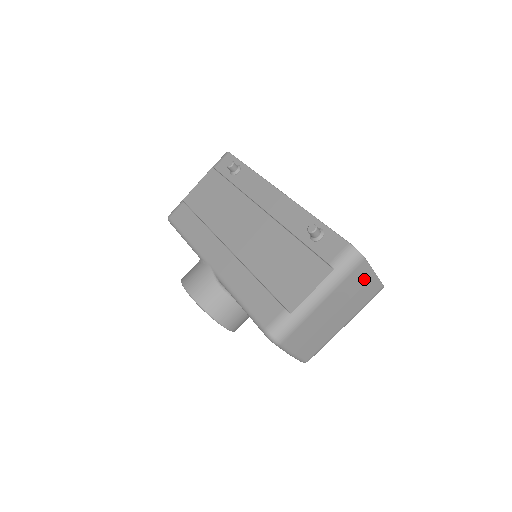
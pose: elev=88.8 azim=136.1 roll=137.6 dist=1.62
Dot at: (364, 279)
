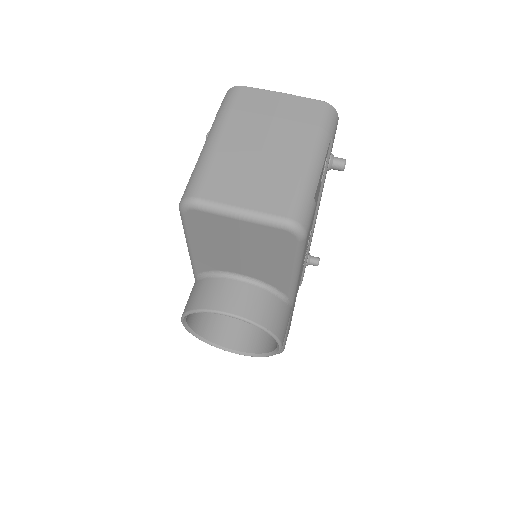
Dot at: (269, 102)
